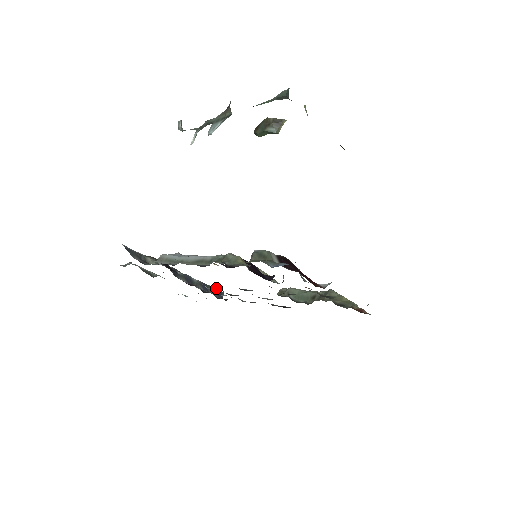
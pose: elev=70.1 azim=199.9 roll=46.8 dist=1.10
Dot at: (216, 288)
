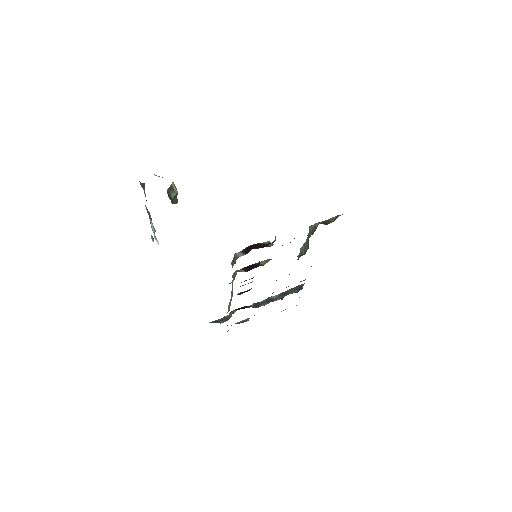
Dot at: (295, 287)
